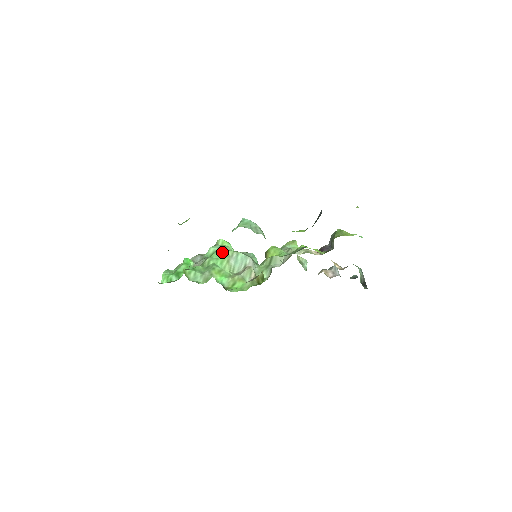
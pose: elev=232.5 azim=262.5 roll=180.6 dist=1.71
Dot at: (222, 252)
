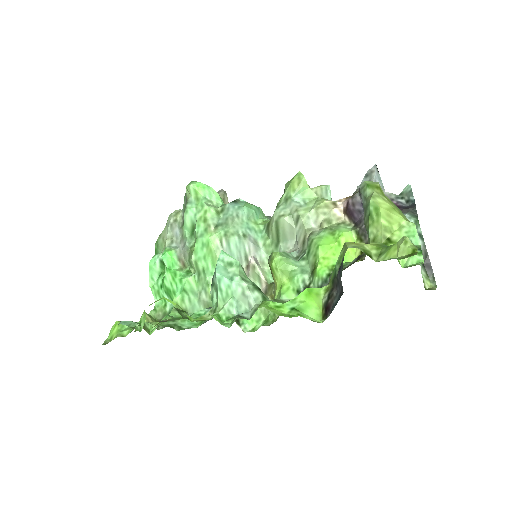
Dot at: (205, 242)
